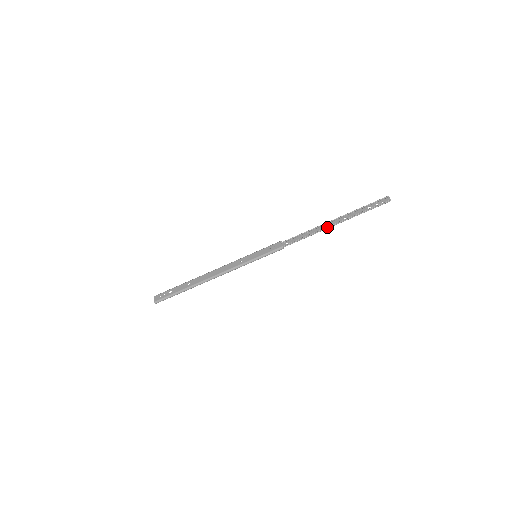
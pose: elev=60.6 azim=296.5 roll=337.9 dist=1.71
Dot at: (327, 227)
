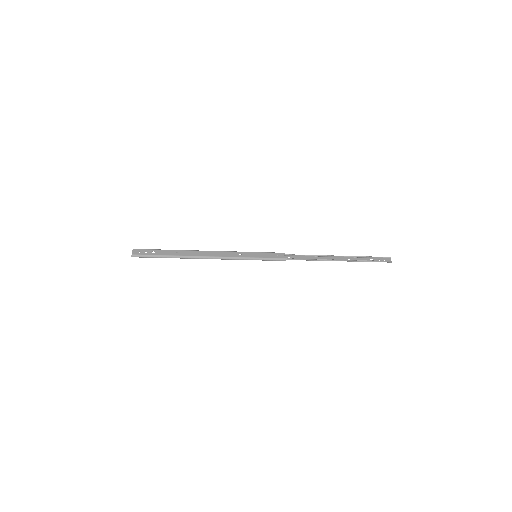
Dot at: (331, 260)
